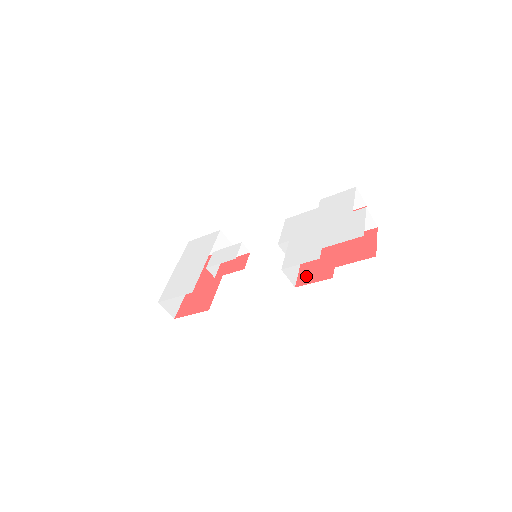
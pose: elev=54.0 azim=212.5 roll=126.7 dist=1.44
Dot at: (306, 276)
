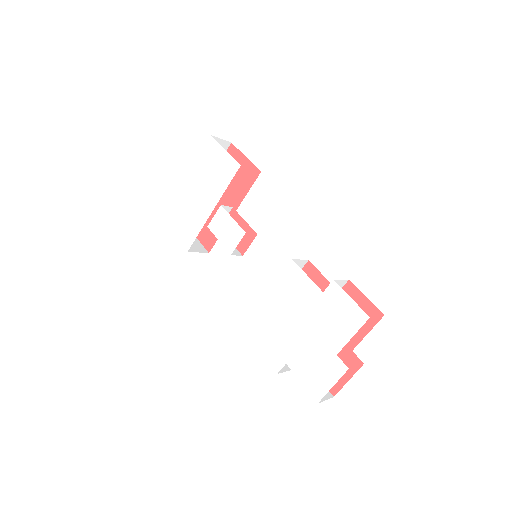
Dot at: occluded
